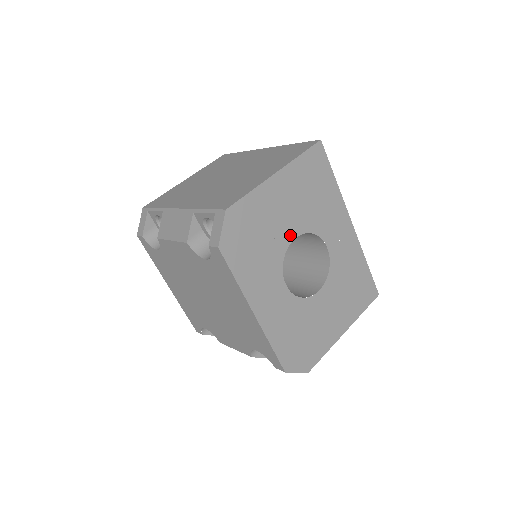
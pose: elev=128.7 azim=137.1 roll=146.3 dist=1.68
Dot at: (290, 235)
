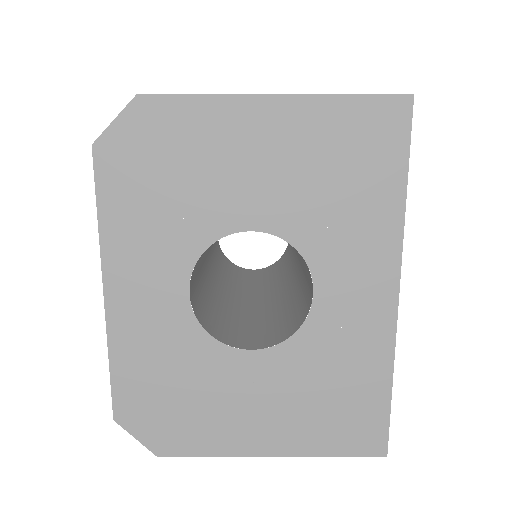
Dot at: (244, 218)
